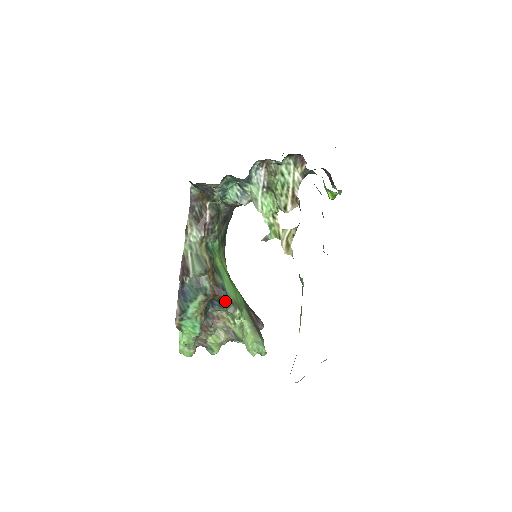
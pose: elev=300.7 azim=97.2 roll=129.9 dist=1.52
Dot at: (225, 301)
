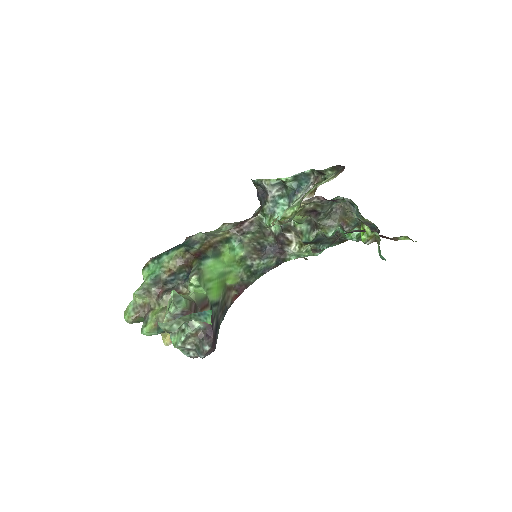
Dot at: (195, 265)
